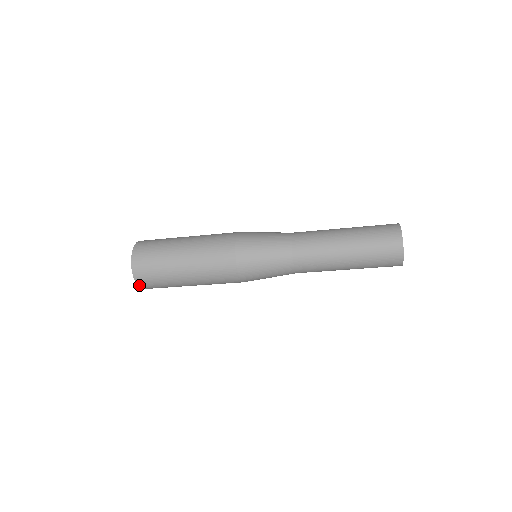
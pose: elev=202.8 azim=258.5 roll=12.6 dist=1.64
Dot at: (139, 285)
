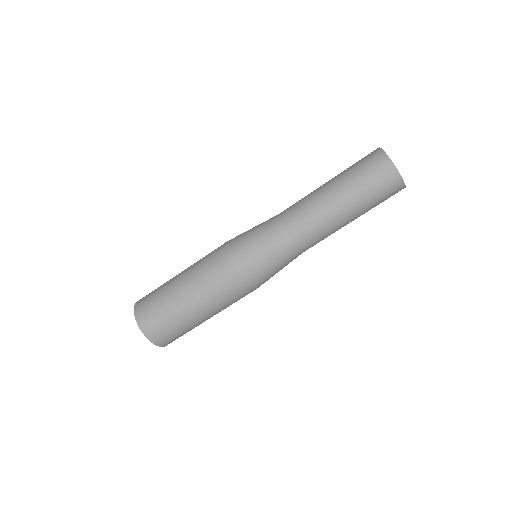
Dot at: (156, 344)
